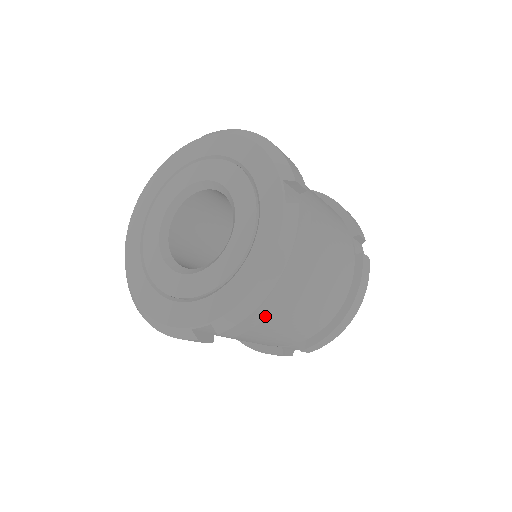
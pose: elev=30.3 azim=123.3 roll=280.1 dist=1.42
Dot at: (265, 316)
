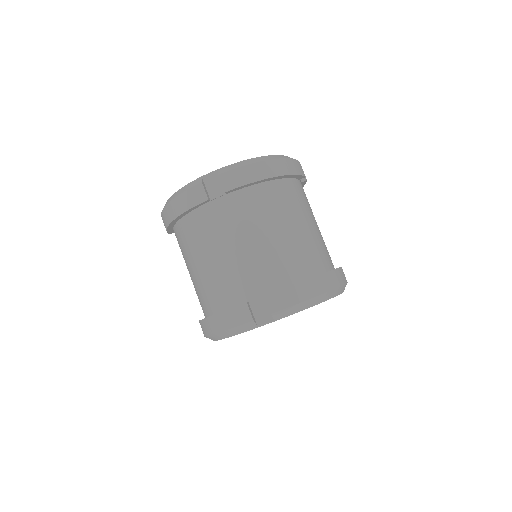
Dot at: (255, 180)
